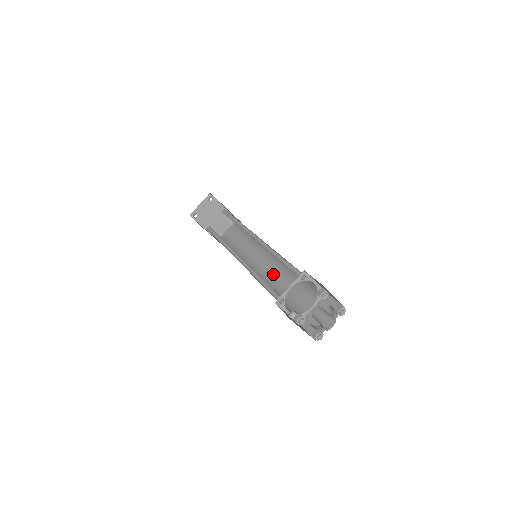
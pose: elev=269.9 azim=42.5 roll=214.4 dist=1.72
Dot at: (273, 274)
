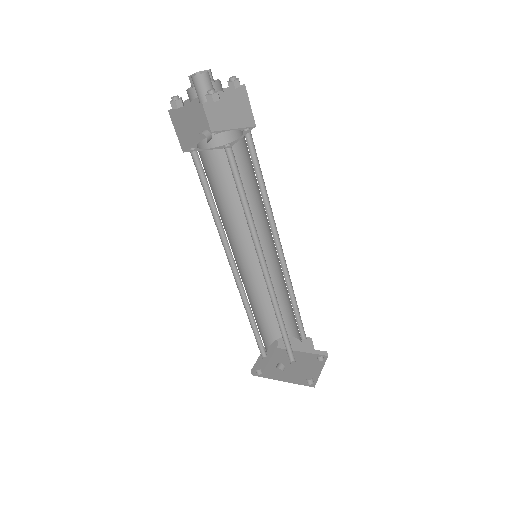
Dot at: occluded
